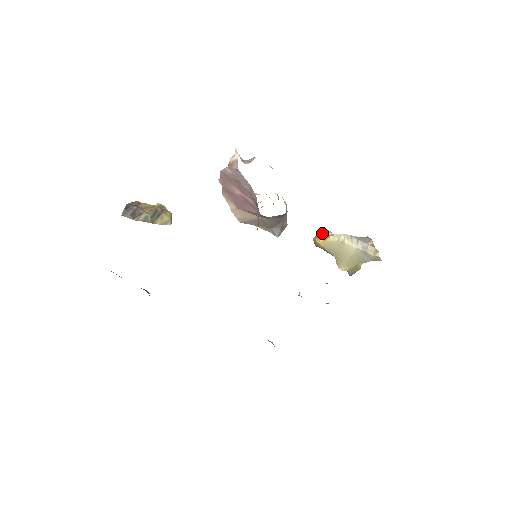
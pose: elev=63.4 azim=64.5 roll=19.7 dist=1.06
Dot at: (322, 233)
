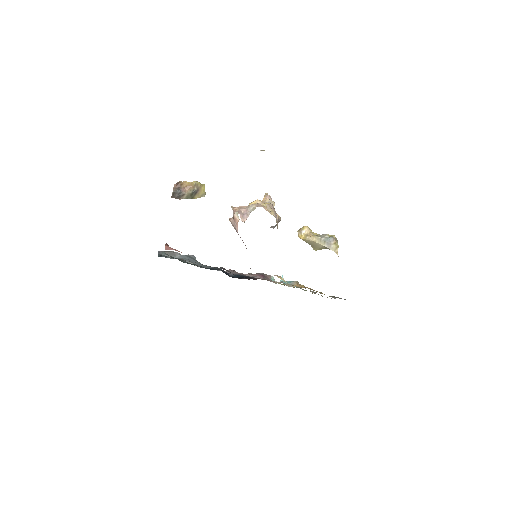
Dot at: (303, 230)
